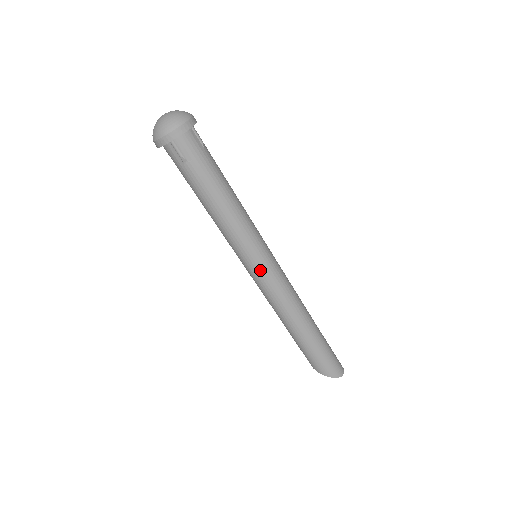
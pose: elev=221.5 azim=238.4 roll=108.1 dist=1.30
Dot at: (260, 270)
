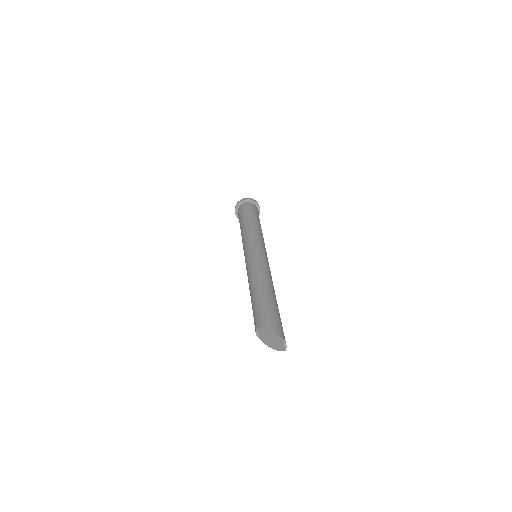
Dot at: (256, 250)
